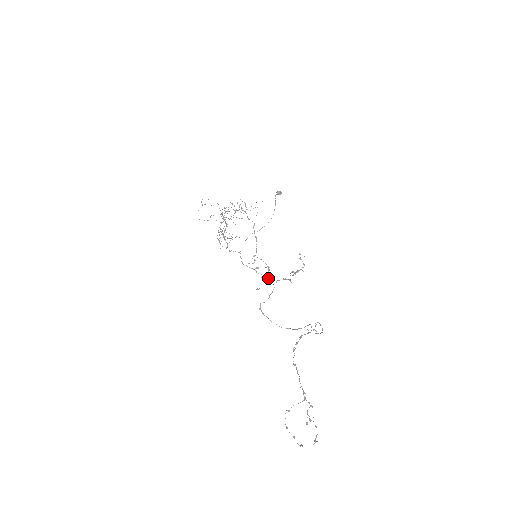
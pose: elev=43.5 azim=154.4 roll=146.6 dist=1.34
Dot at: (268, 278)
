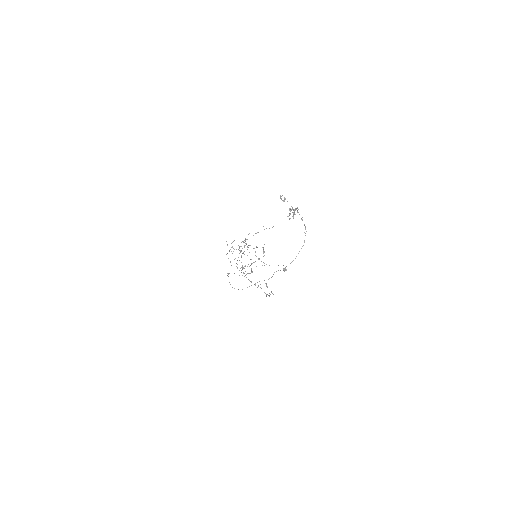
Dot at: (246, 274)
